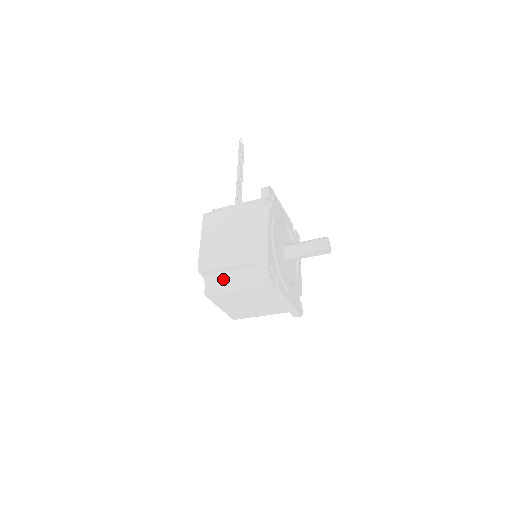
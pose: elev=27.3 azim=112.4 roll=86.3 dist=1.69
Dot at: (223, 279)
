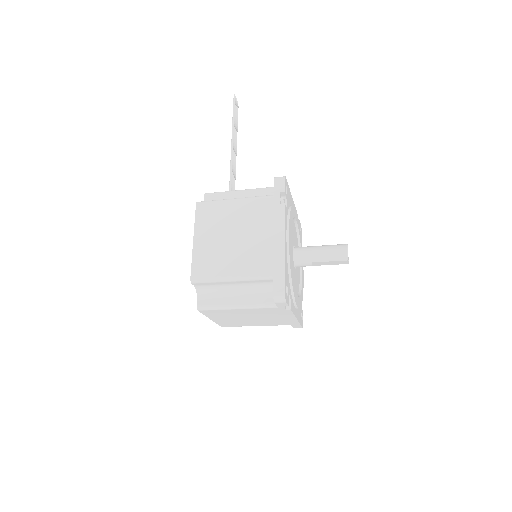
Dot at: (221, 292)
